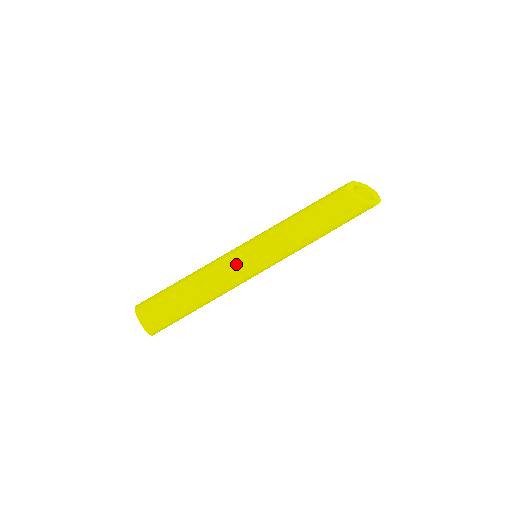
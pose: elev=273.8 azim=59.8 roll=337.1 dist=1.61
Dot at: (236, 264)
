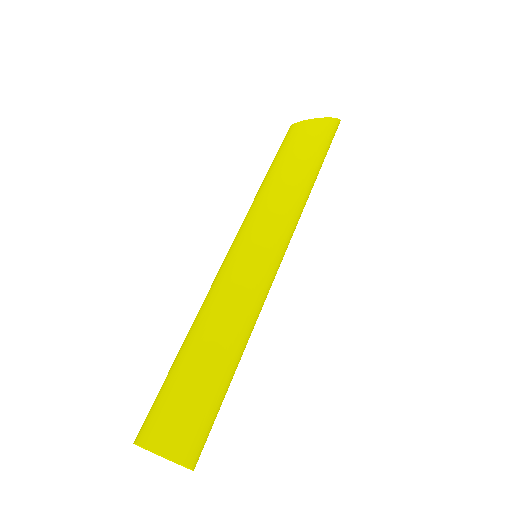
Dot at: (231, 267)
